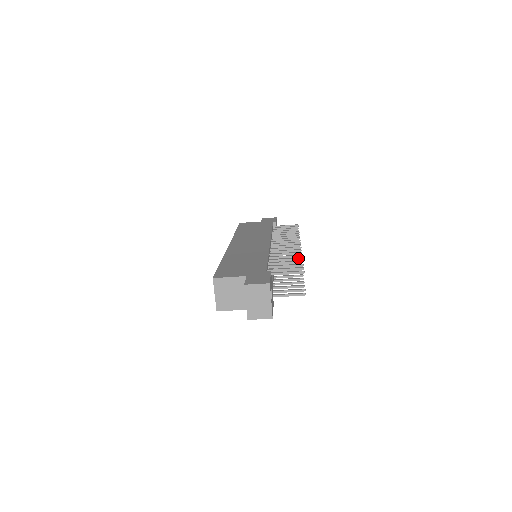
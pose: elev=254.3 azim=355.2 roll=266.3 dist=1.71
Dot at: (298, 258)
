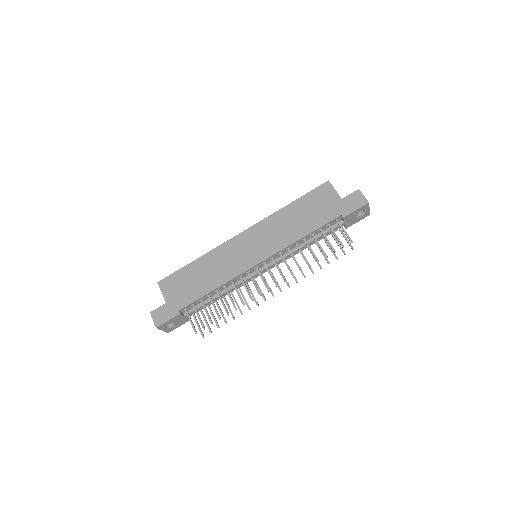
Dot at: (226, 312)
